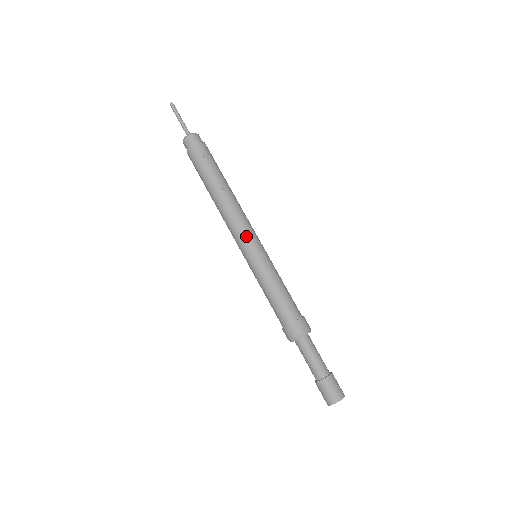
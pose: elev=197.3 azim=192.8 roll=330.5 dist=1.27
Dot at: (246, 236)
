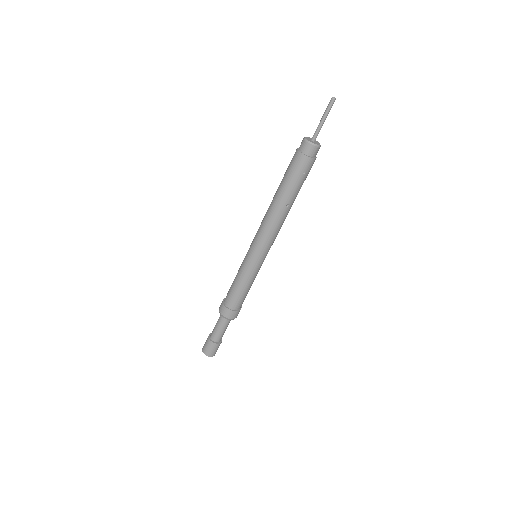
Dot at: (265, 247)
